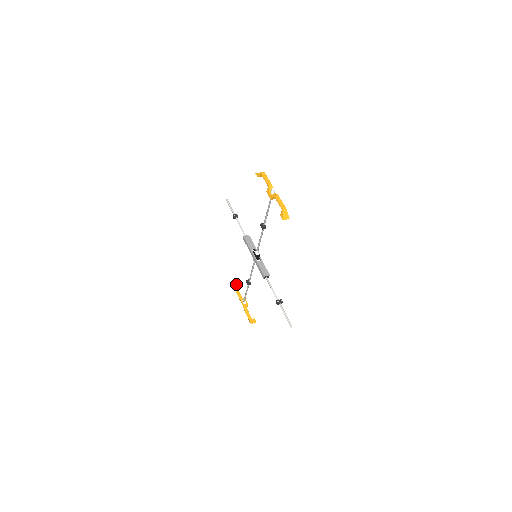
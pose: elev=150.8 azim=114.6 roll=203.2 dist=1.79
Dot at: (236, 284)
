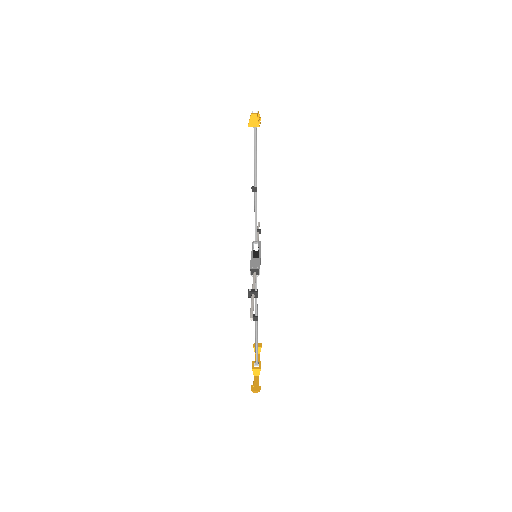
Dot at: occluded
